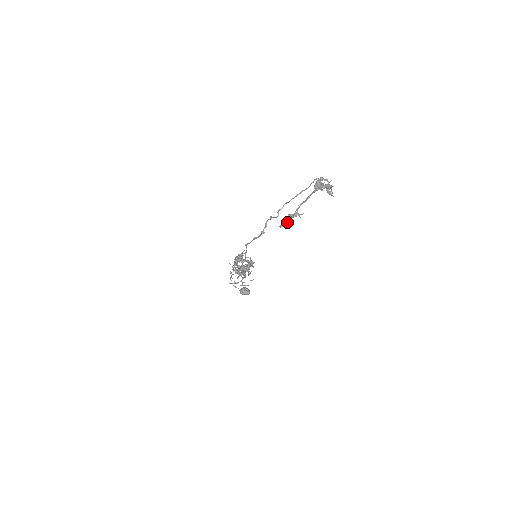
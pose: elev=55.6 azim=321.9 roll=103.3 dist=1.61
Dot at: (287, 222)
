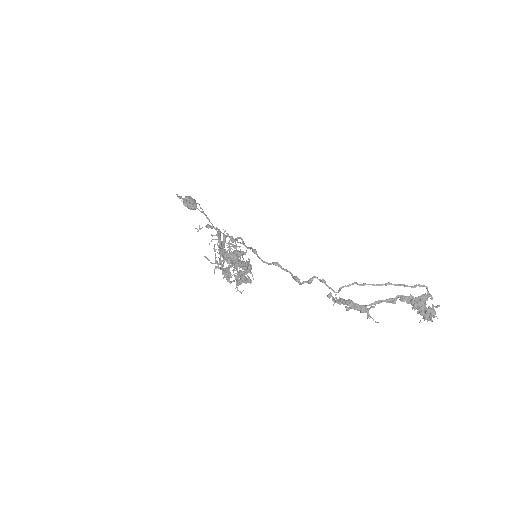
Dot at: (346, 310)
